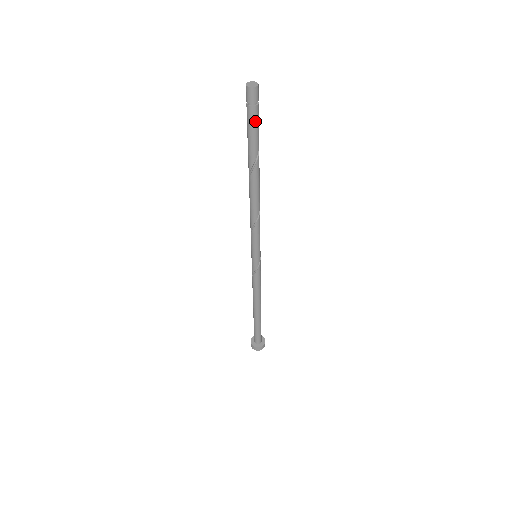
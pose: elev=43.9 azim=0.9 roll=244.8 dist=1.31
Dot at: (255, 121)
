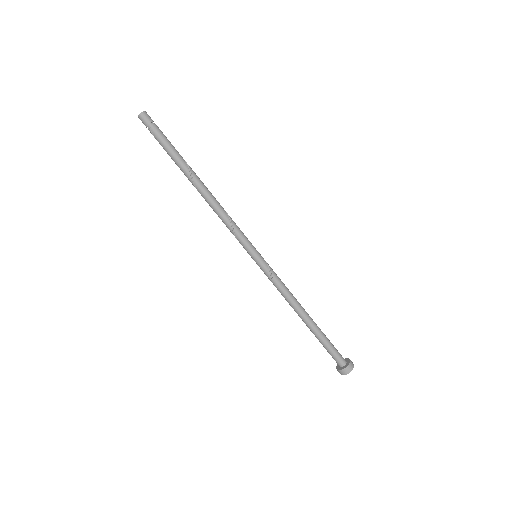
Dot at: (163, 134)
